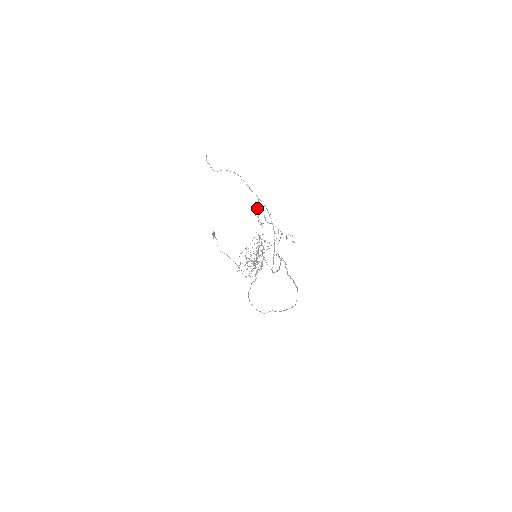
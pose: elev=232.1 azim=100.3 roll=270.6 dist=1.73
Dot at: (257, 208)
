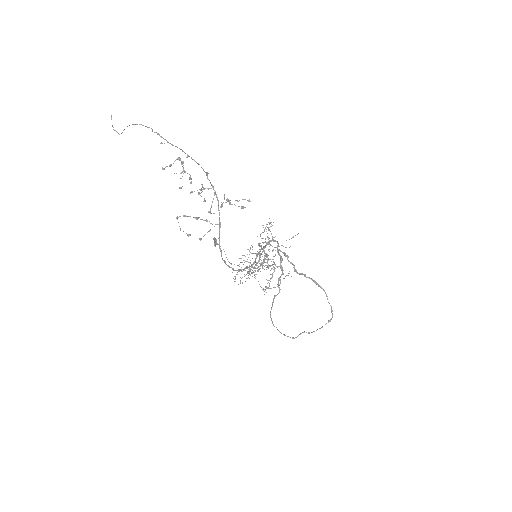
Dot at: occluded
